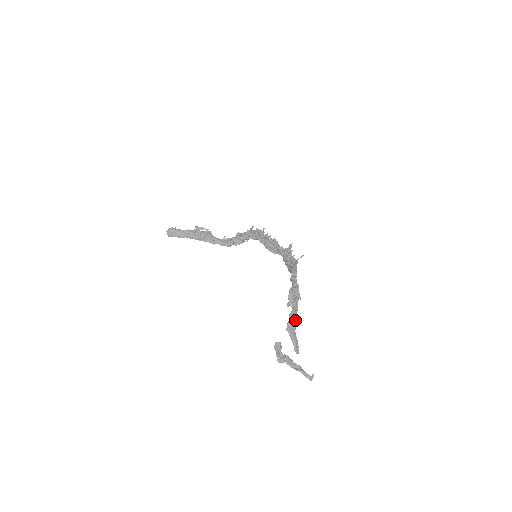
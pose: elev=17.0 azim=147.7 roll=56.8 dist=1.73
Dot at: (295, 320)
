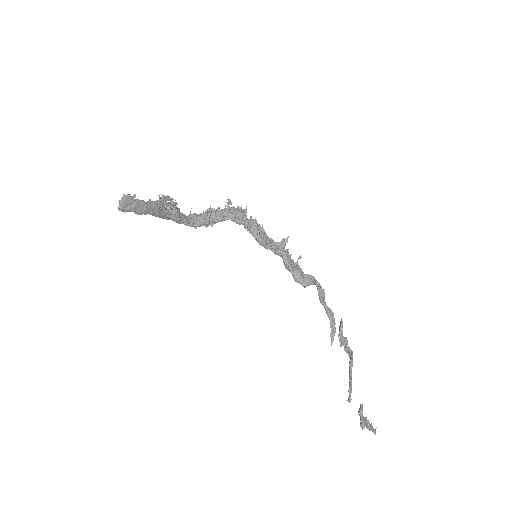
Dot at: (352, 365)
